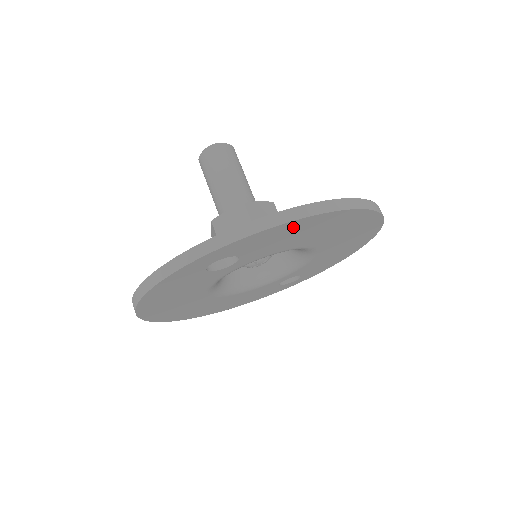
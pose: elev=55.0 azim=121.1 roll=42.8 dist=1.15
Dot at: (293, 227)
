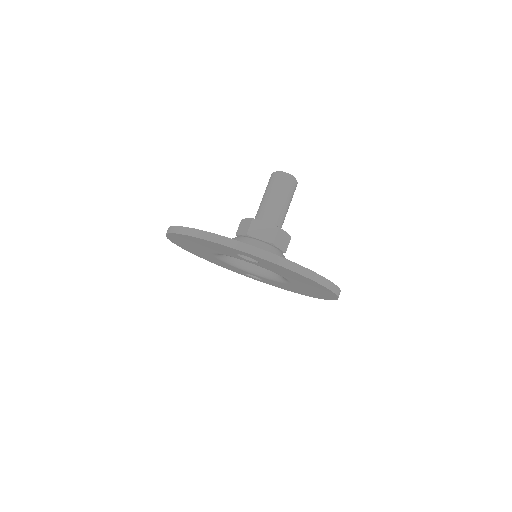
Dot at: (299, 276)
